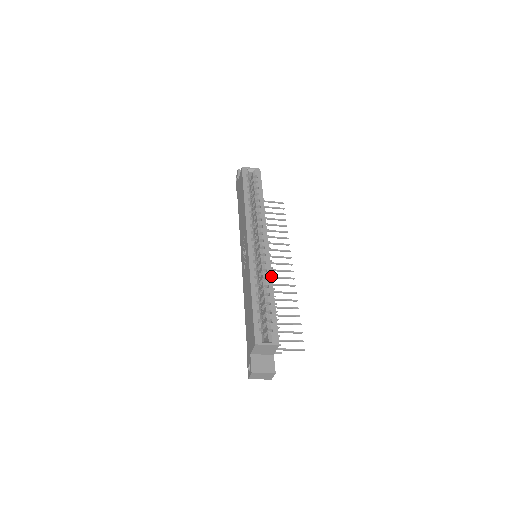
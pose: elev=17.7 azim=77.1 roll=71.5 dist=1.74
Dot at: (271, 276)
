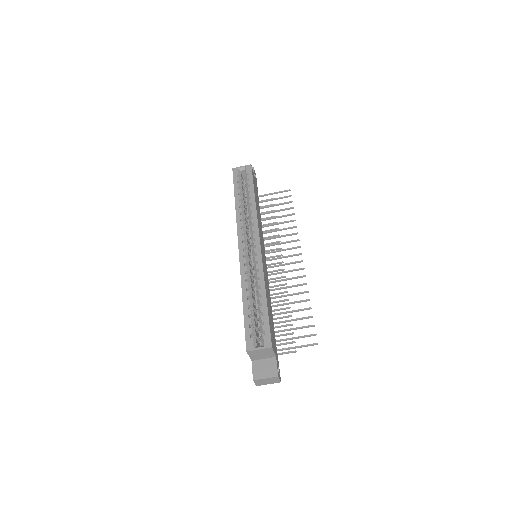
Dot at: (263, 275)
